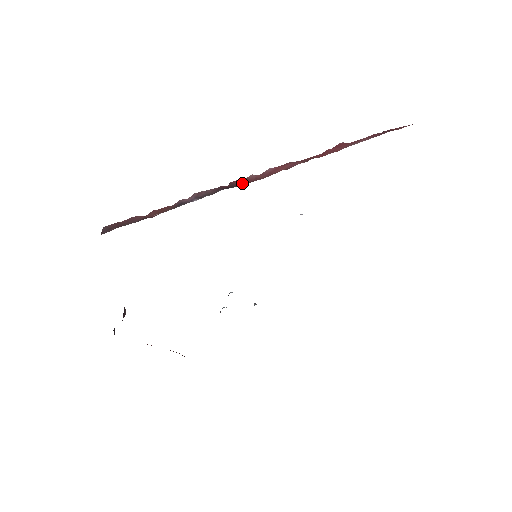
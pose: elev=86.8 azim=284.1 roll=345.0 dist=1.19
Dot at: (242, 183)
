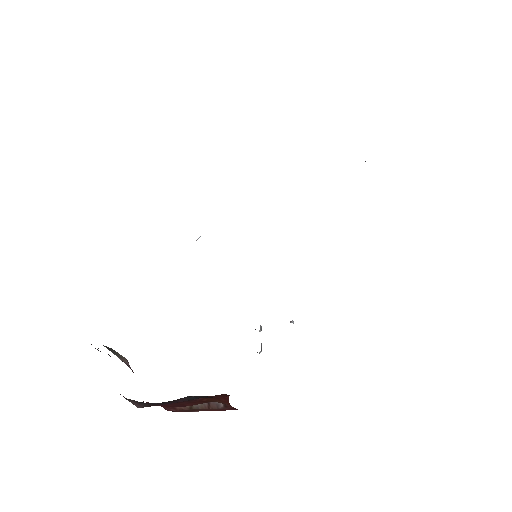
Dot at: occluded
